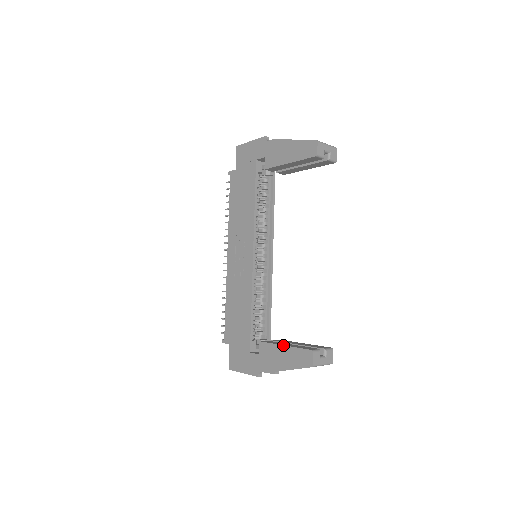
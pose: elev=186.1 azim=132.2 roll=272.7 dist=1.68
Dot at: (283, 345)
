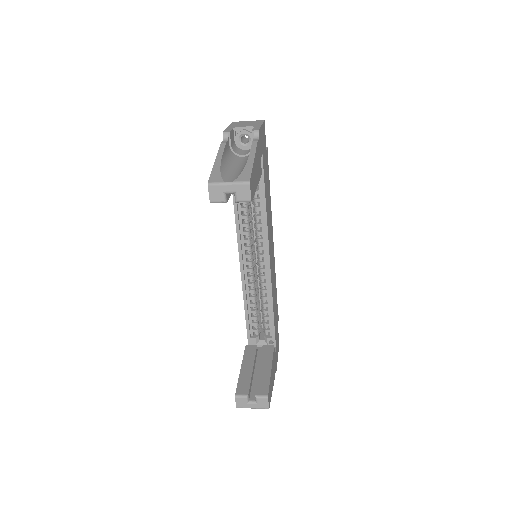
Dot at: occluded
